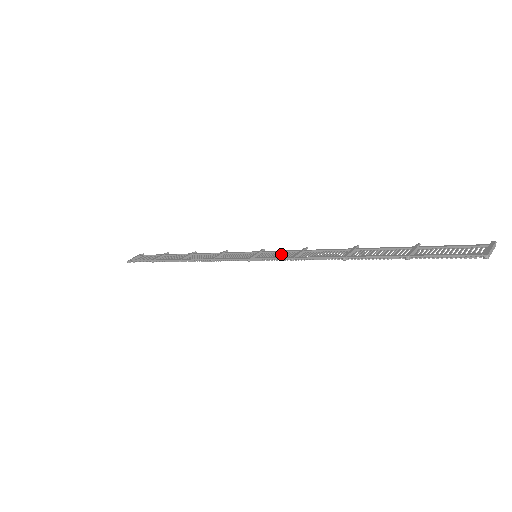
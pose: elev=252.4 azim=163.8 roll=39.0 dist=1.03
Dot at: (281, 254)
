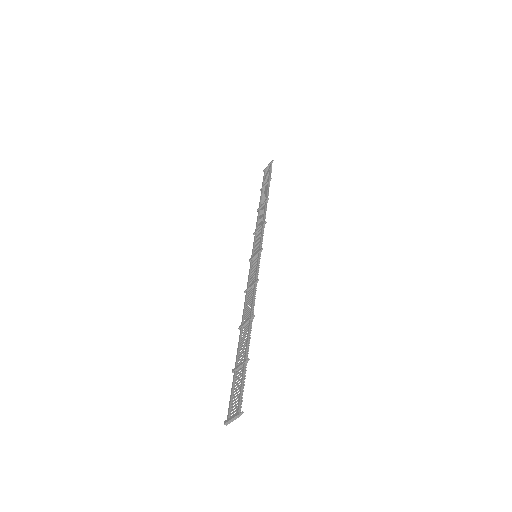
Dot at: (254, 272)
